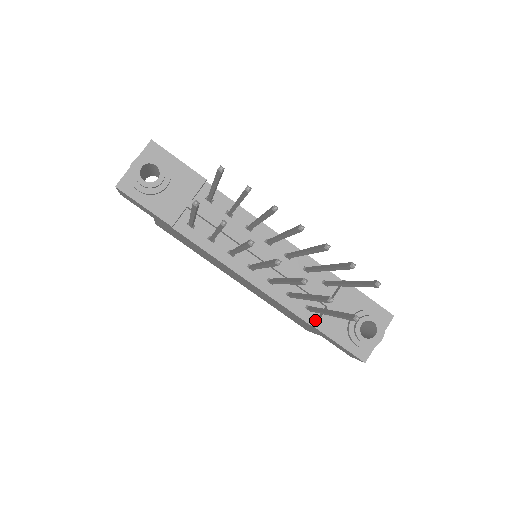
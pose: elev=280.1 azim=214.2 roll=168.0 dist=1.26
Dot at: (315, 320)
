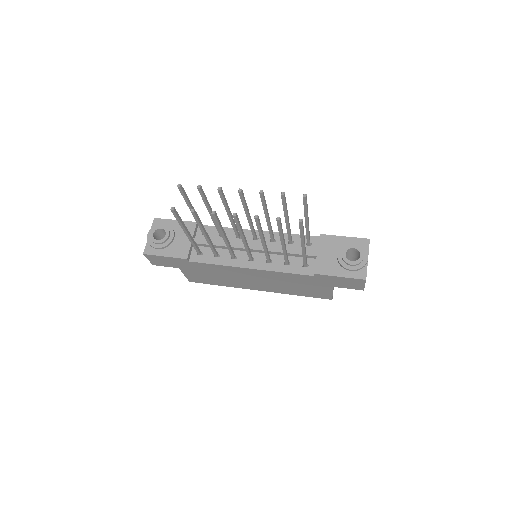
Dot at: occluded
